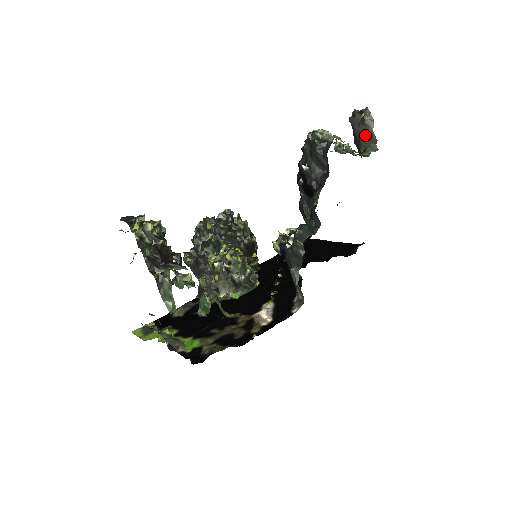
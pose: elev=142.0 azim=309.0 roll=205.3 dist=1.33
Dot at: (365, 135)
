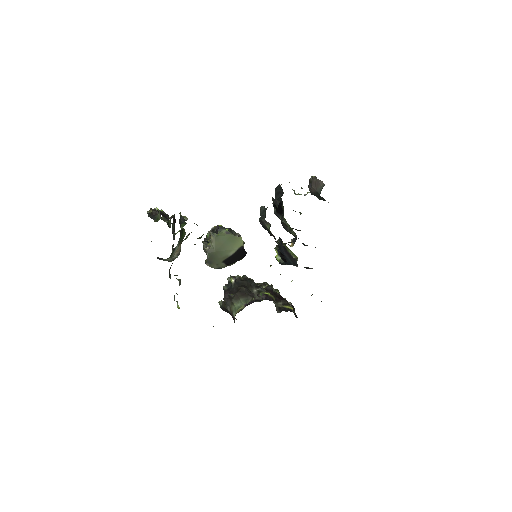
Dot at: (316, 185)
